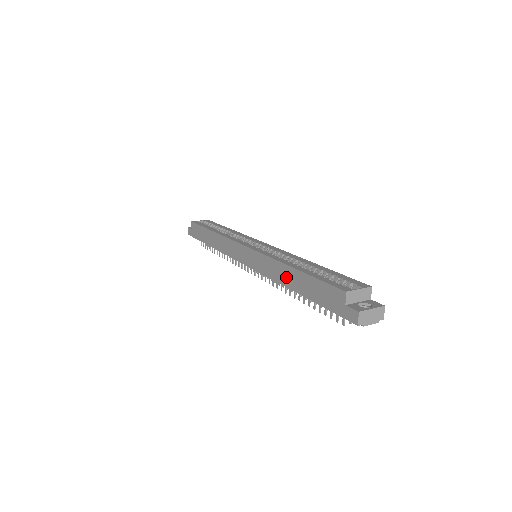
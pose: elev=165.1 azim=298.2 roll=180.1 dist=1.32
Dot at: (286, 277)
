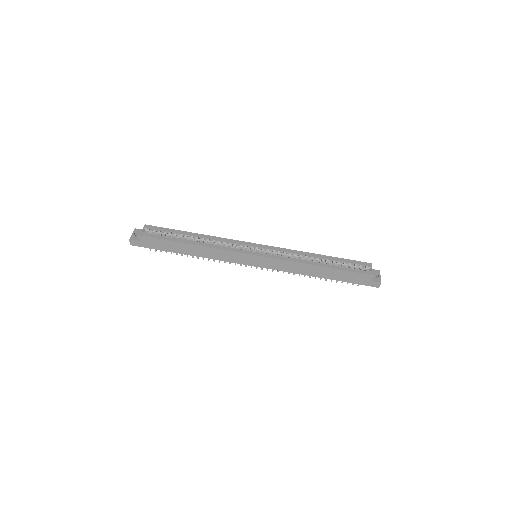
Dot at: (312, 271)
